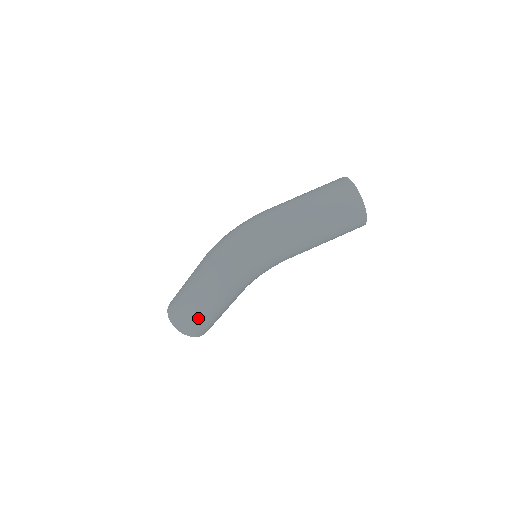
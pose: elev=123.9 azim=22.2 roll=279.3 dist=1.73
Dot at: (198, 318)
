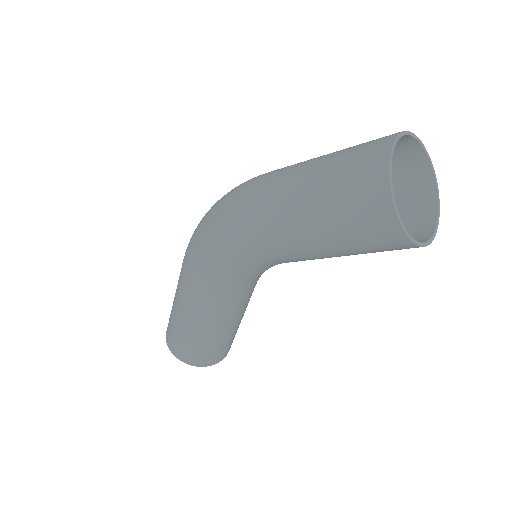
Dot at: (173, 317)
